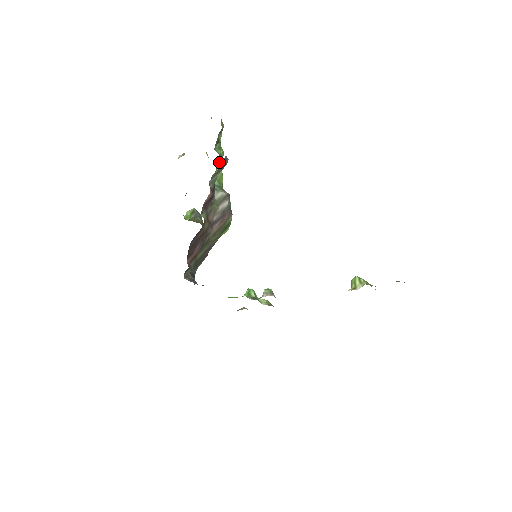
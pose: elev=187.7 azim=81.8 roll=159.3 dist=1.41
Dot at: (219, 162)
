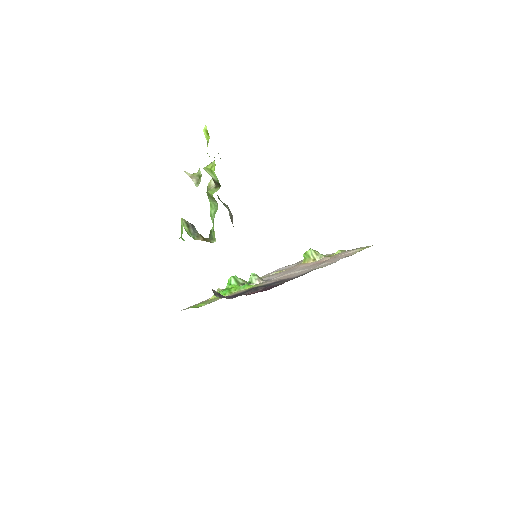
Dot at: occluded
